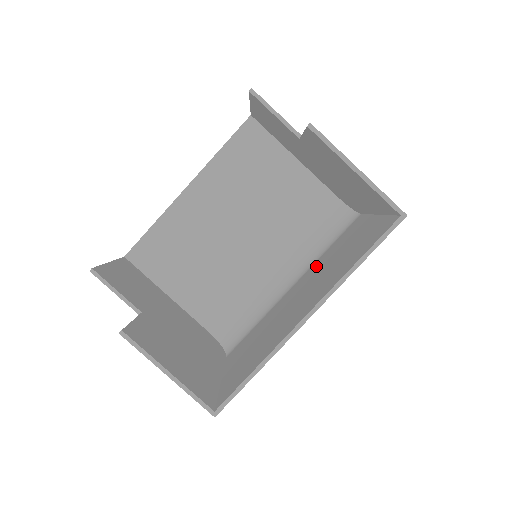
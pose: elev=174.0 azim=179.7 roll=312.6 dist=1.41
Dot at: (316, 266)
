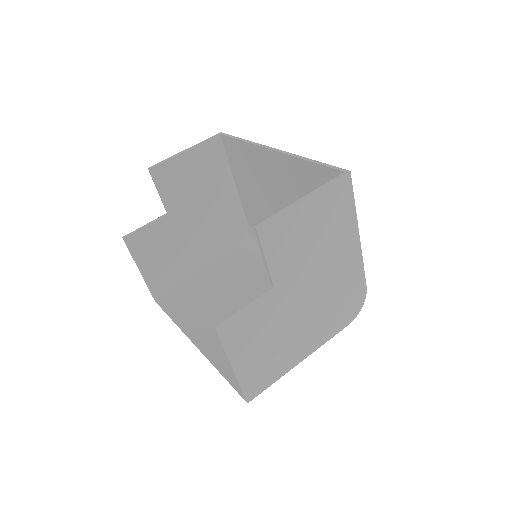
Dot at: occluded
